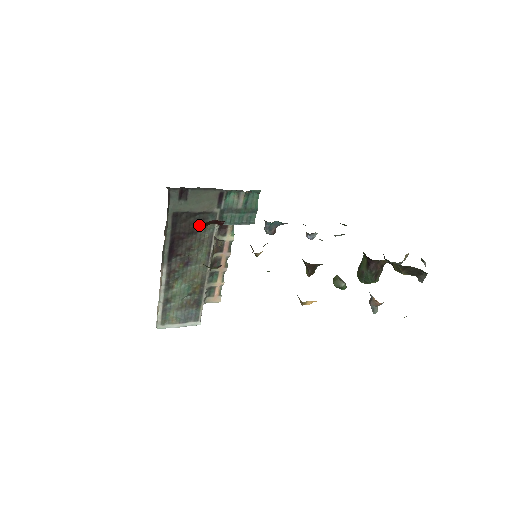
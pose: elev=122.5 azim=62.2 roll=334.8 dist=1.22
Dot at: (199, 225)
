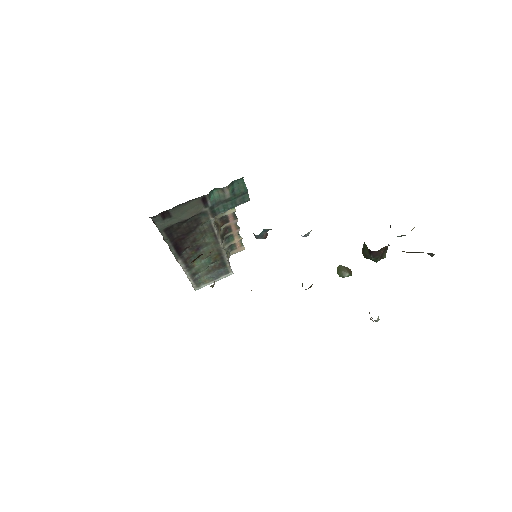
Dot at: (194, 224)
